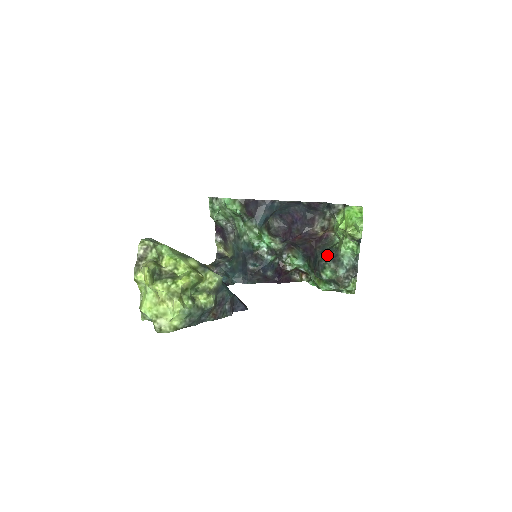
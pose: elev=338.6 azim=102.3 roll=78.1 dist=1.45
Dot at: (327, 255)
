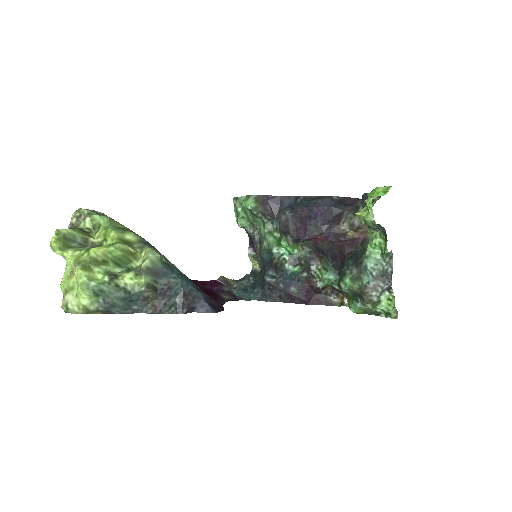
Dot at: (352, 259)
